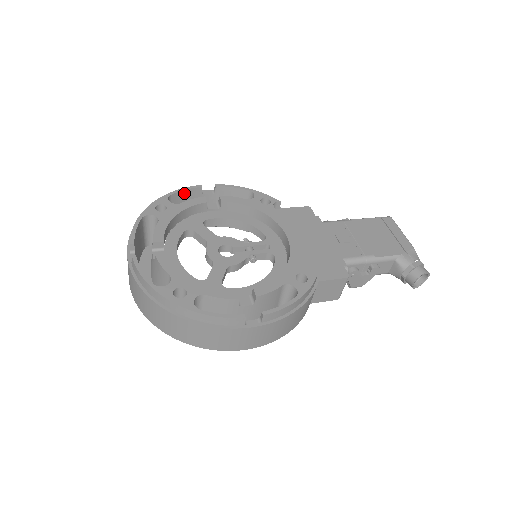
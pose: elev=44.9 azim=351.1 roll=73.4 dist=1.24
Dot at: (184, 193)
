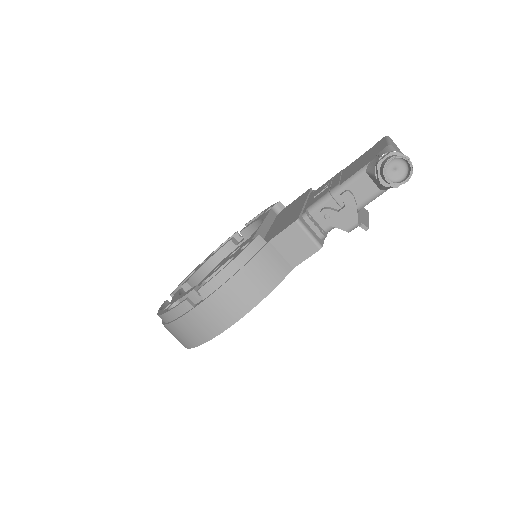
Dot at: occluded
